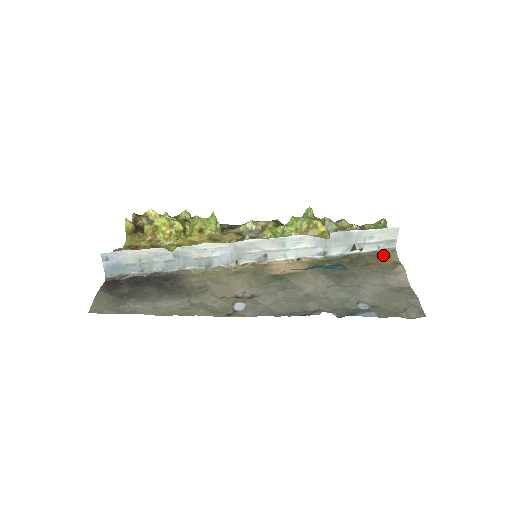
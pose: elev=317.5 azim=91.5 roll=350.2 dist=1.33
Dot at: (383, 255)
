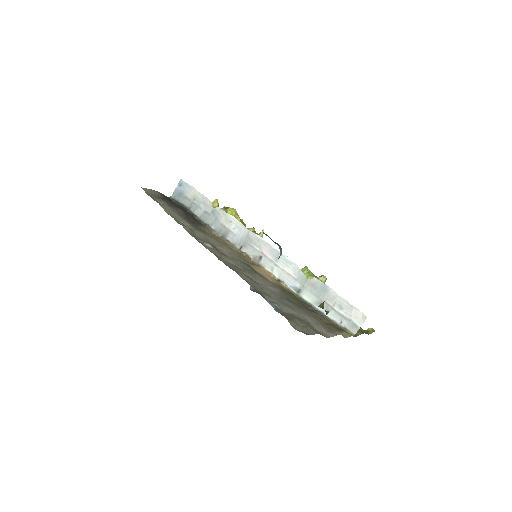
Dot at: (339, 329)
